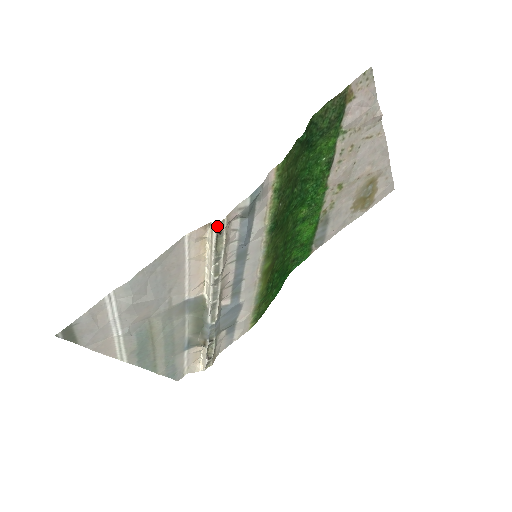
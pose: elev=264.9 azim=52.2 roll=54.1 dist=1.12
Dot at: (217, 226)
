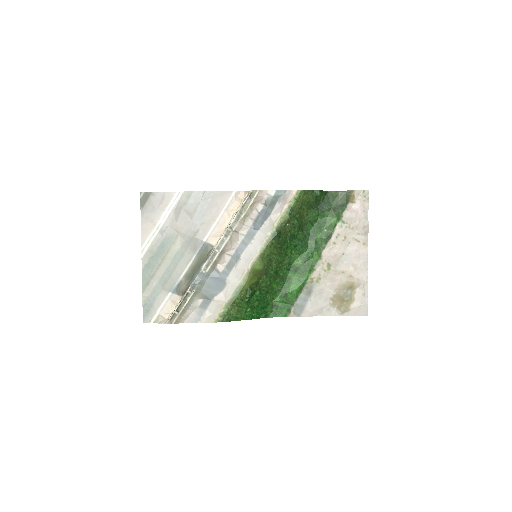
Dot at: (252, 193)
